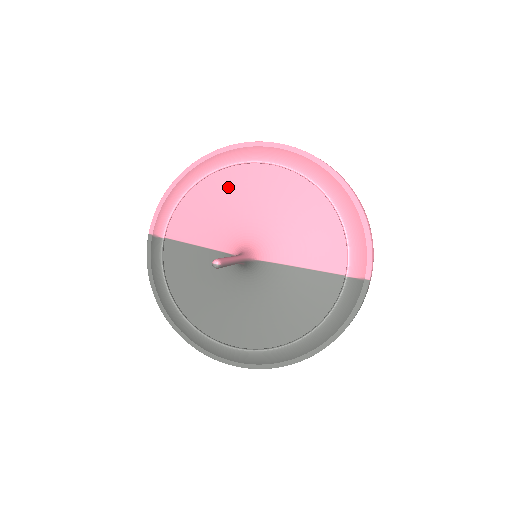
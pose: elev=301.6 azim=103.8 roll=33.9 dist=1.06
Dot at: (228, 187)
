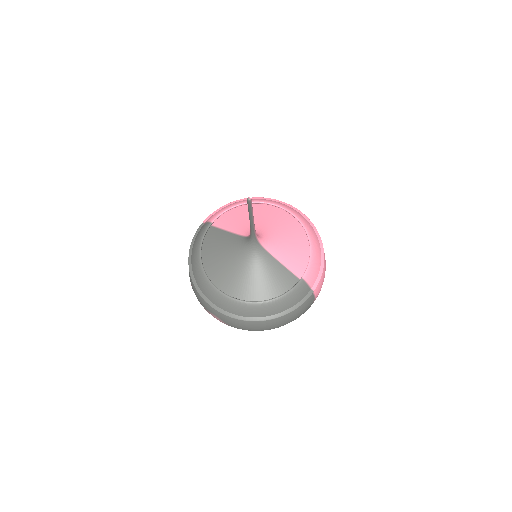
Dot at: (258, 212)
